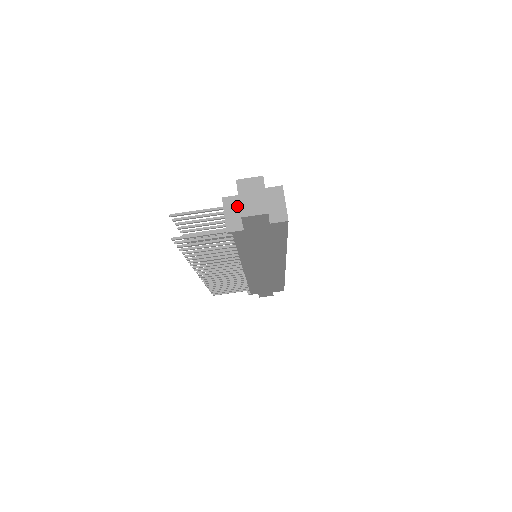
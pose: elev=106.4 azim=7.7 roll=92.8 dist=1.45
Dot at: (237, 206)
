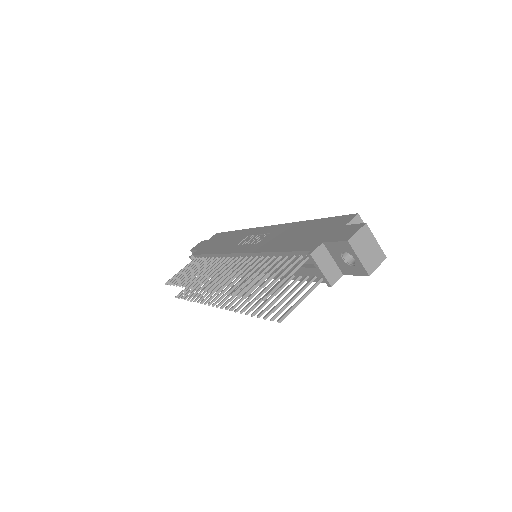
Dot at: (327, 255)
